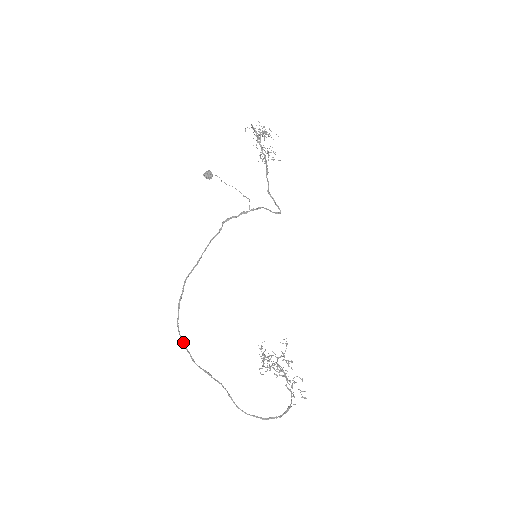
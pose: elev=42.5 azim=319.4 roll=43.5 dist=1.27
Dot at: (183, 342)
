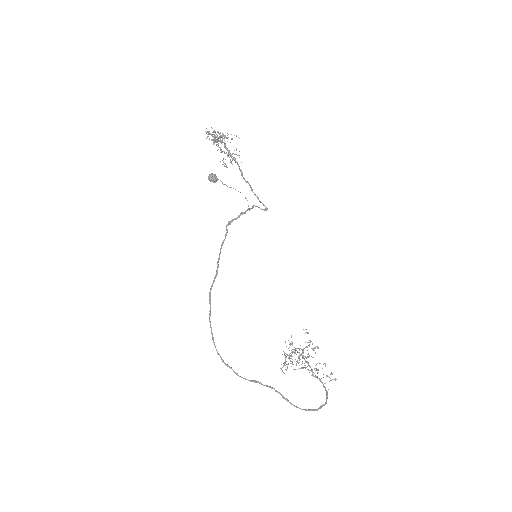
Dot at: (222, 359)
